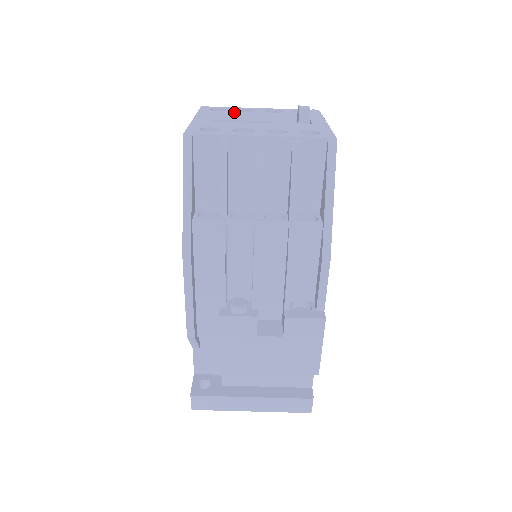
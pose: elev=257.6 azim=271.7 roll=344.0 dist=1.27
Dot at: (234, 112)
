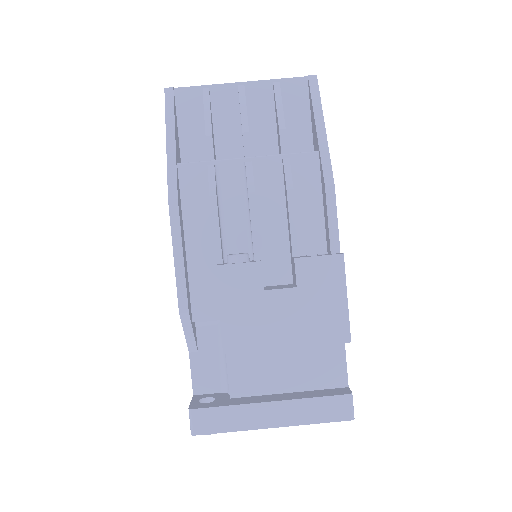
Dot at: occluded
